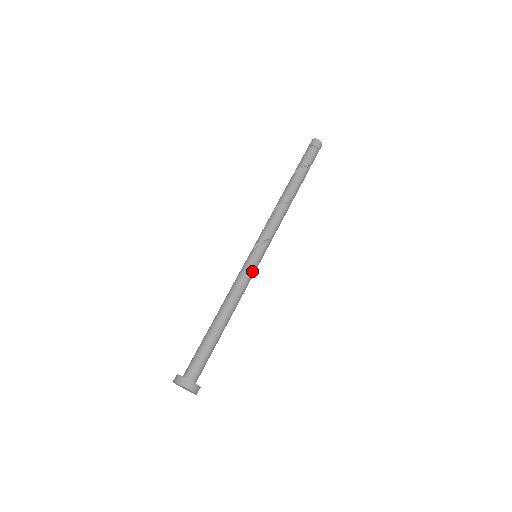
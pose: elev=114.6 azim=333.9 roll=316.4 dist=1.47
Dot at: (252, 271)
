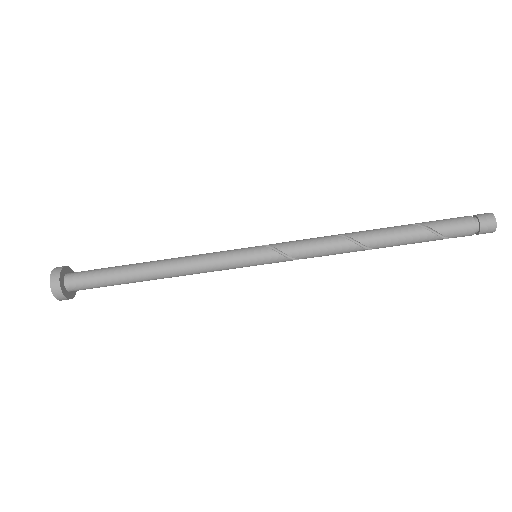
Dot at: (229, 262)
